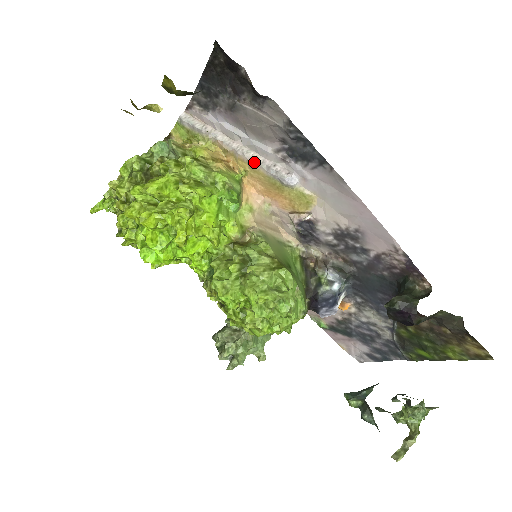
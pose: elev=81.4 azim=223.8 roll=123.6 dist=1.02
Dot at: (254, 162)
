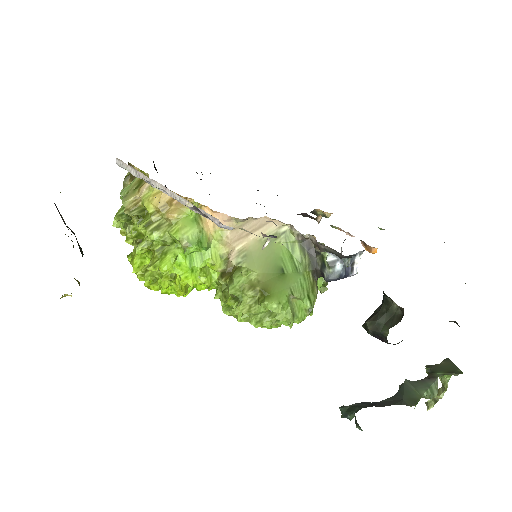
Dot at: occluded
